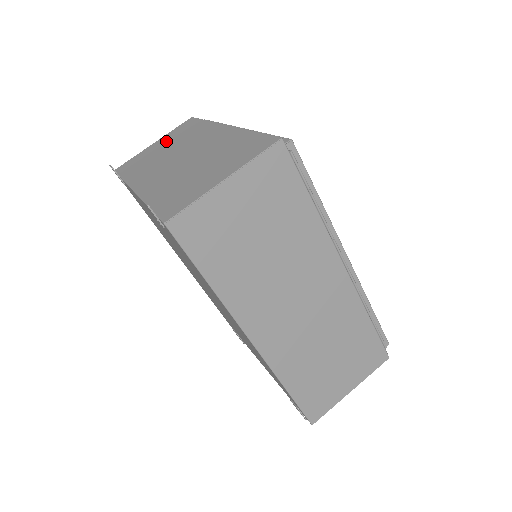
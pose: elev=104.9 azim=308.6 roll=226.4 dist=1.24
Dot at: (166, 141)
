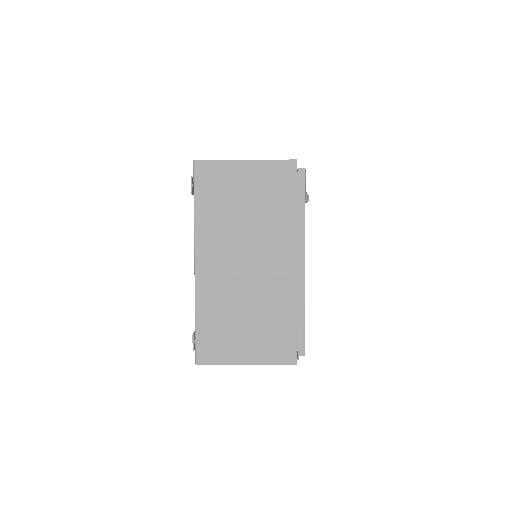
Dot at: (254, 186)
